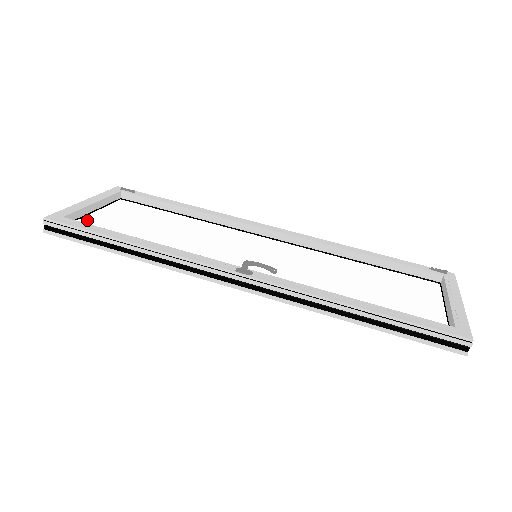
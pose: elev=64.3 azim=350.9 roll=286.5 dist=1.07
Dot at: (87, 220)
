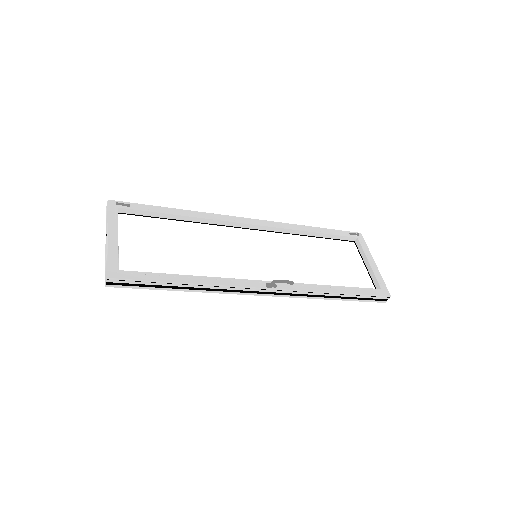
Dot at: (124, 259)
